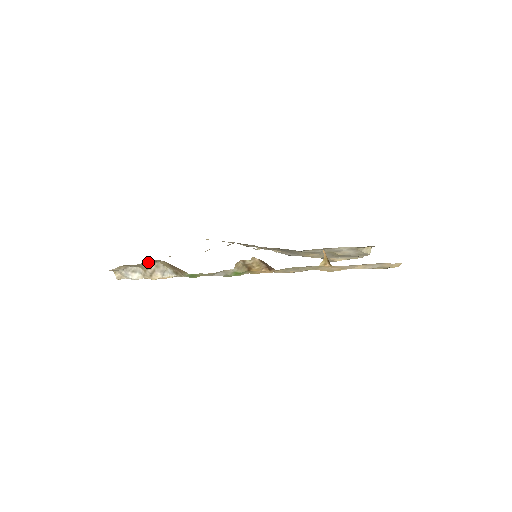
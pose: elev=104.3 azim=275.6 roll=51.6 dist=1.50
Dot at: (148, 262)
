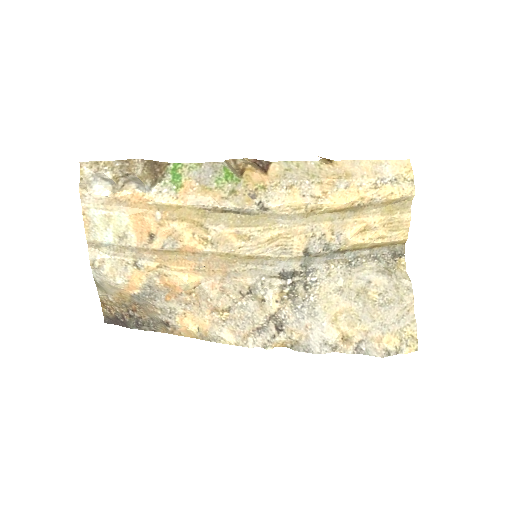
Dot at: (126, 169)
